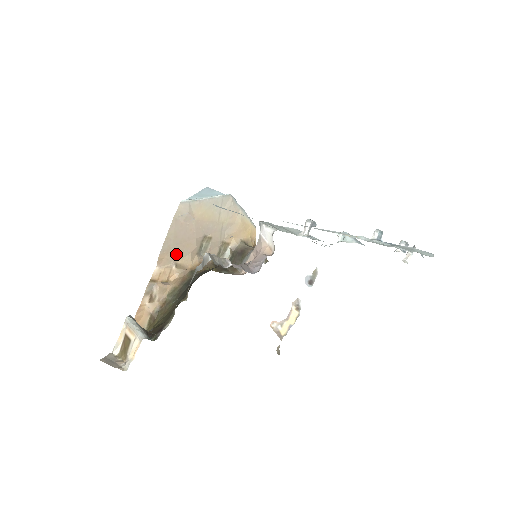
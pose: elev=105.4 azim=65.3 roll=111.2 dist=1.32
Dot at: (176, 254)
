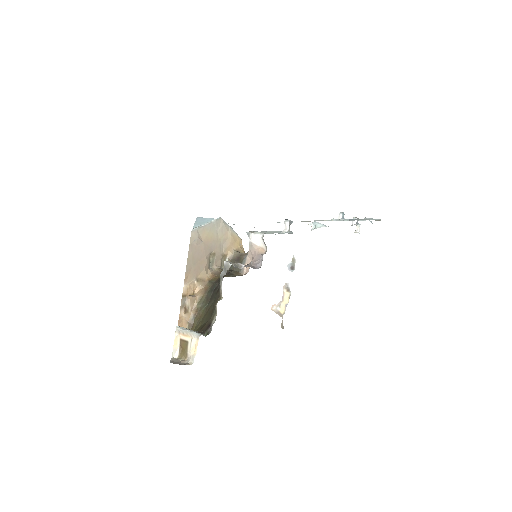
Dot at: (195, 271)
